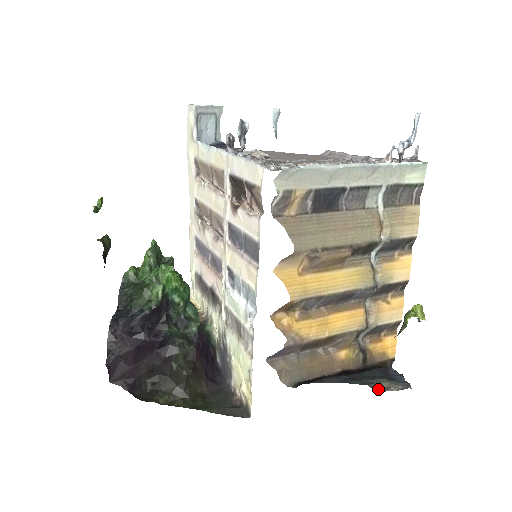
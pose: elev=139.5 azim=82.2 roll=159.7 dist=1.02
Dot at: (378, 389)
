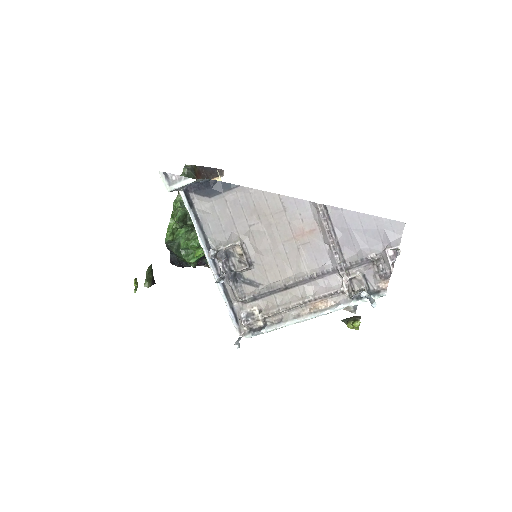
Dot at: occluded
